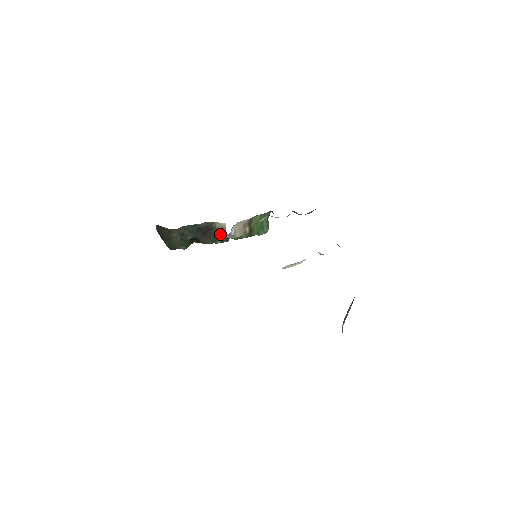
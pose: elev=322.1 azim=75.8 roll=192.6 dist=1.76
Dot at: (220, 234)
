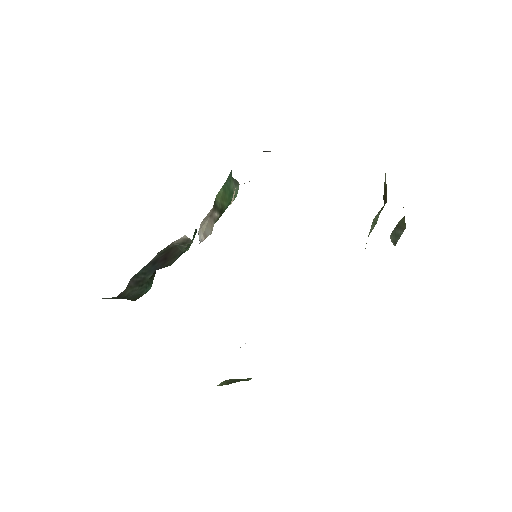
Dot at: (185, 245)
